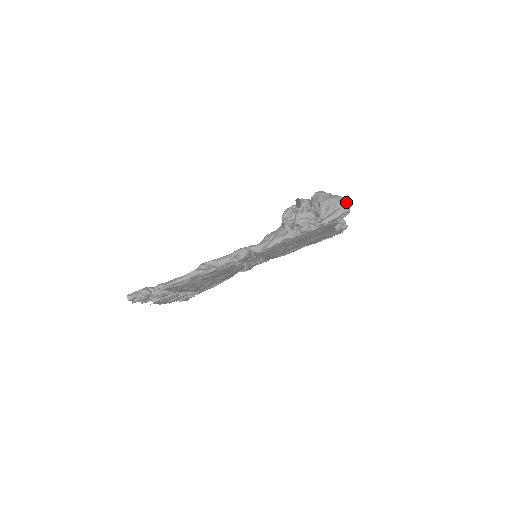
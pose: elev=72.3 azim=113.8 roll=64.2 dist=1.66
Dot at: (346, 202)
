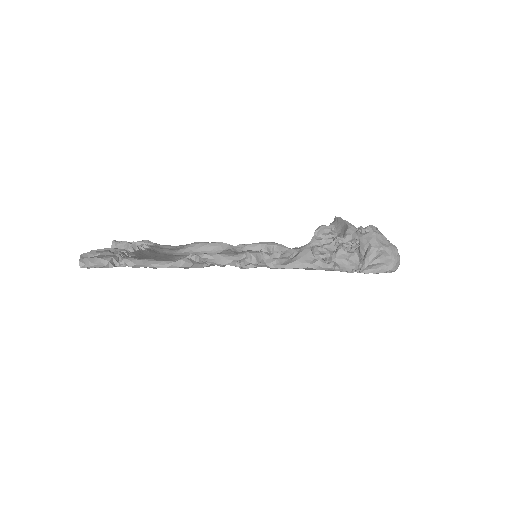
Dot at: occluded
